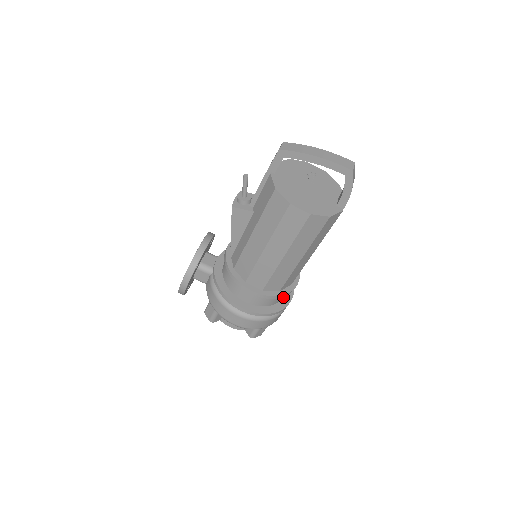
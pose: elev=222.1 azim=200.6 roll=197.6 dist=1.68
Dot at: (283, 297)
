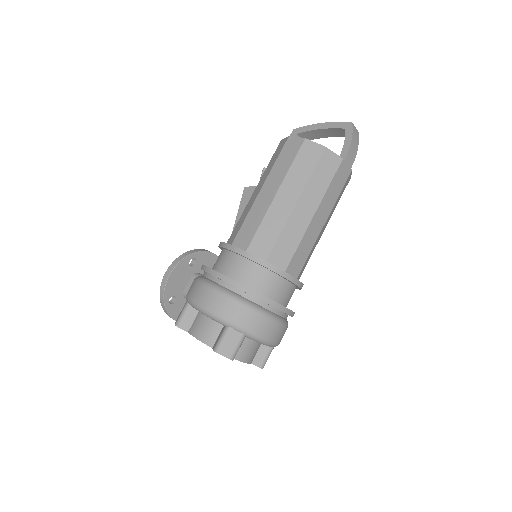
Dot at: (273, 300)
